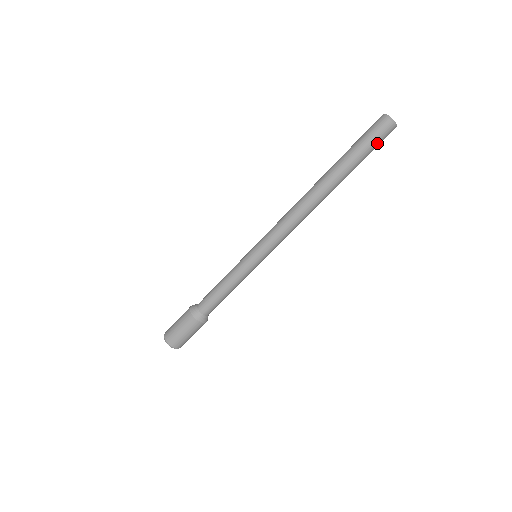
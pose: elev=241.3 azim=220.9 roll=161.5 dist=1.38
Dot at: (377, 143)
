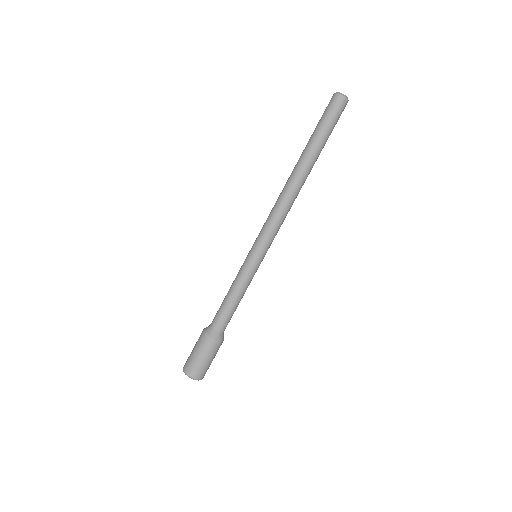
Dot at: (337, 119)
